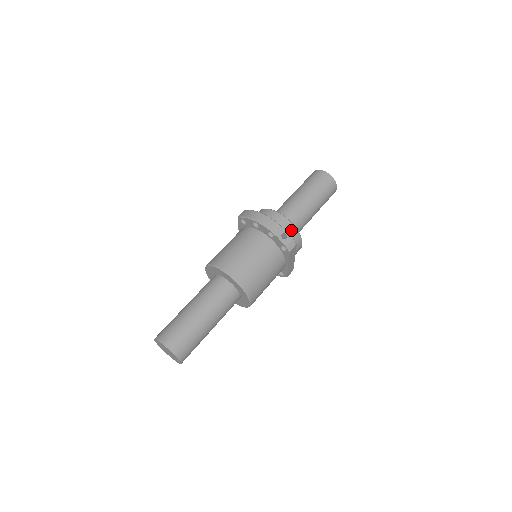
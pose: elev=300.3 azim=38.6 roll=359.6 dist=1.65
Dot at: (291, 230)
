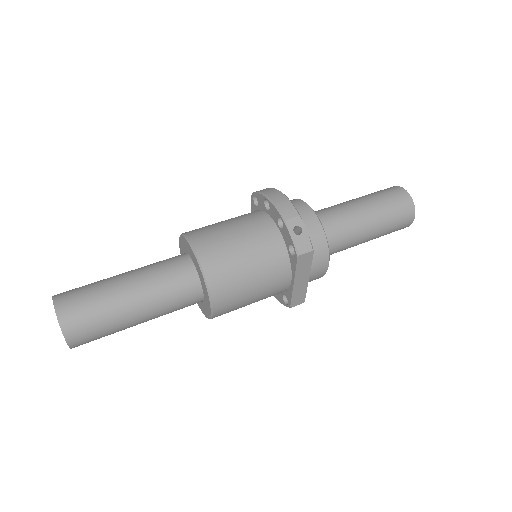
Dot at: (316, 233)
